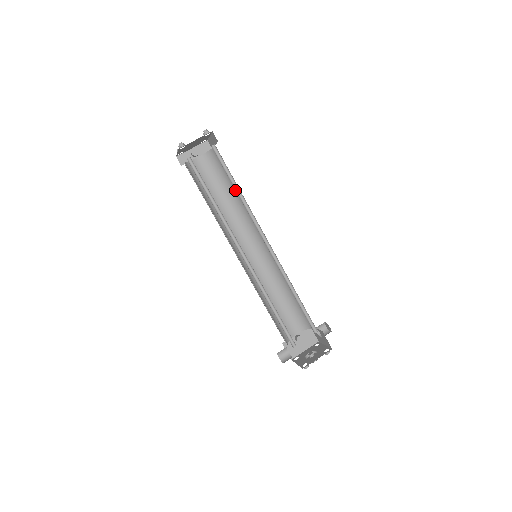
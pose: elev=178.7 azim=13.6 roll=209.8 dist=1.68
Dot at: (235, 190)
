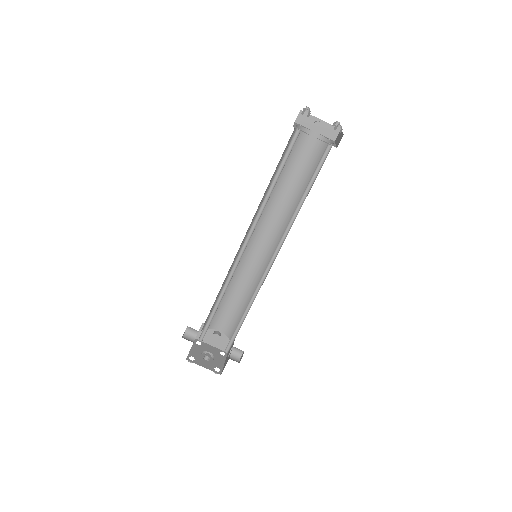
Dot at: occluded
